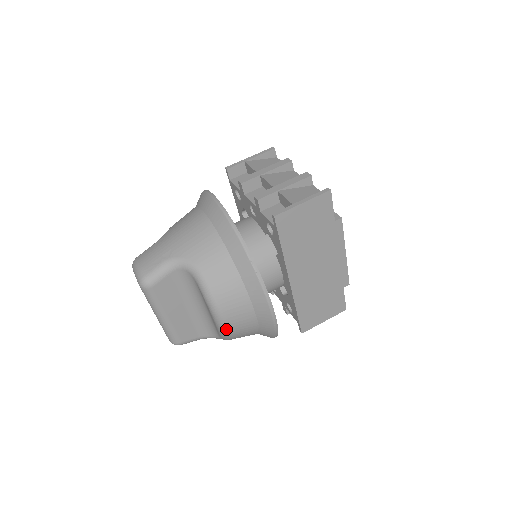
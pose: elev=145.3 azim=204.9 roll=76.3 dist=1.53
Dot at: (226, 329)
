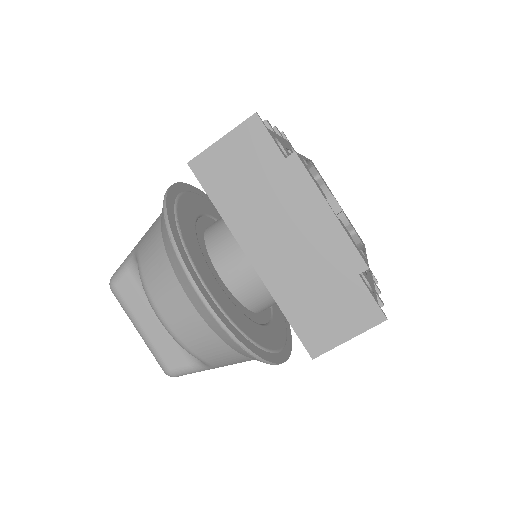
Dot at: (170, 330)
